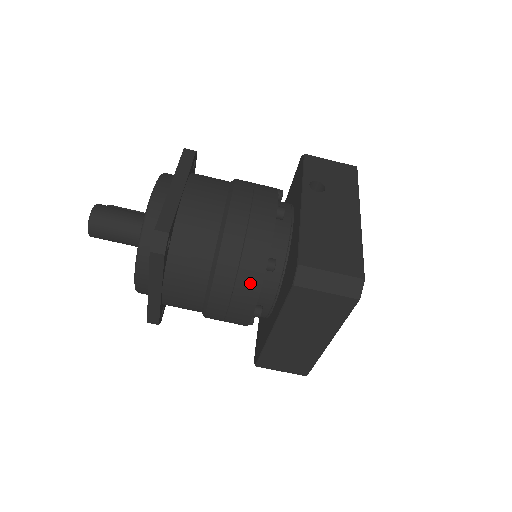
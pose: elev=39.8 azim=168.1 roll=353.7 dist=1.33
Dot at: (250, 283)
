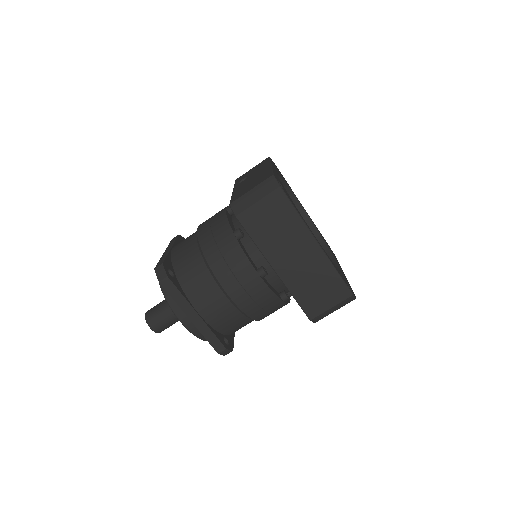
Dot at: (234, 253)
